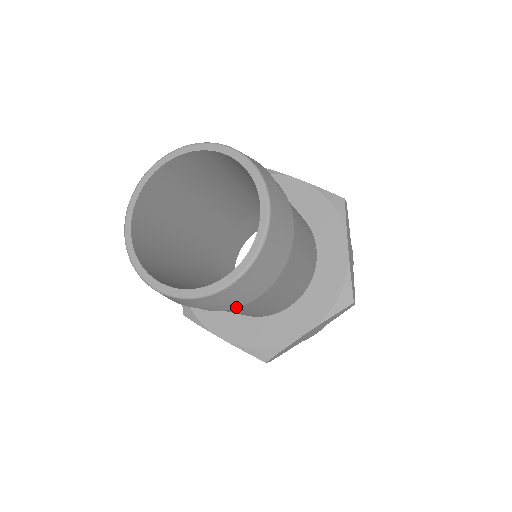
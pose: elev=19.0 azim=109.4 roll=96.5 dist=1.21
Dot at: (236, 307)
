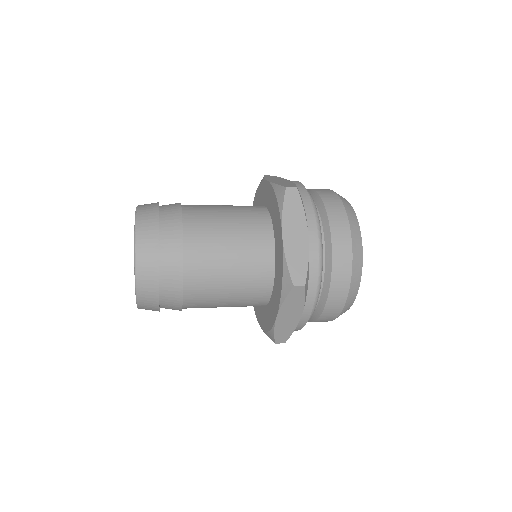
Dot at: (181, 307)
